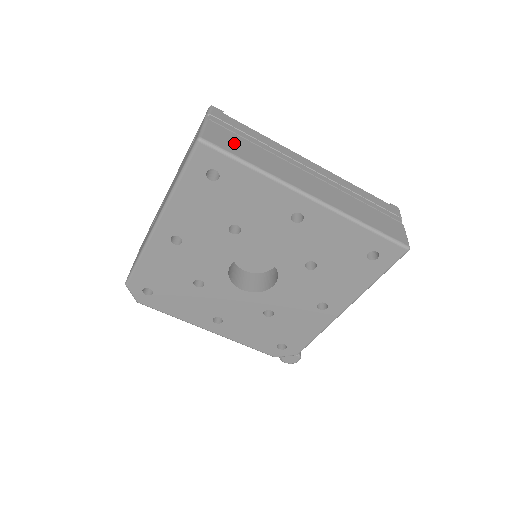
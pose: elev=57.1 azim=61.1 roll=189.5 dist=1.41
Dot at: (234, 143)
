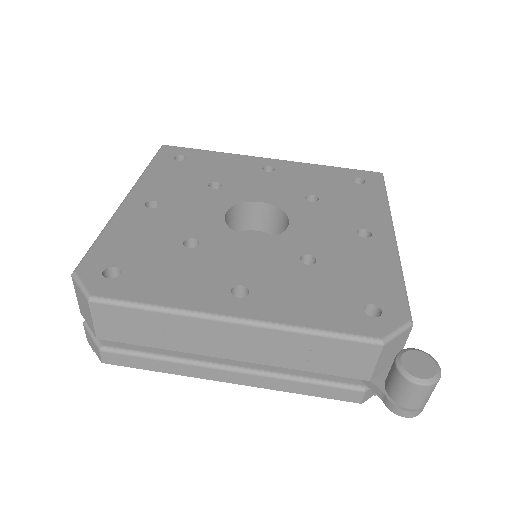
Dot at: occluded
